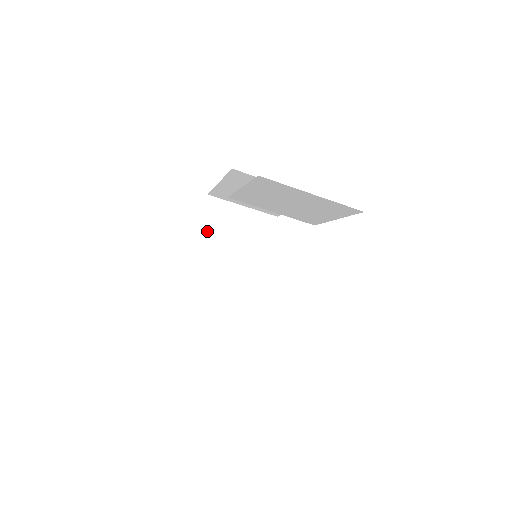
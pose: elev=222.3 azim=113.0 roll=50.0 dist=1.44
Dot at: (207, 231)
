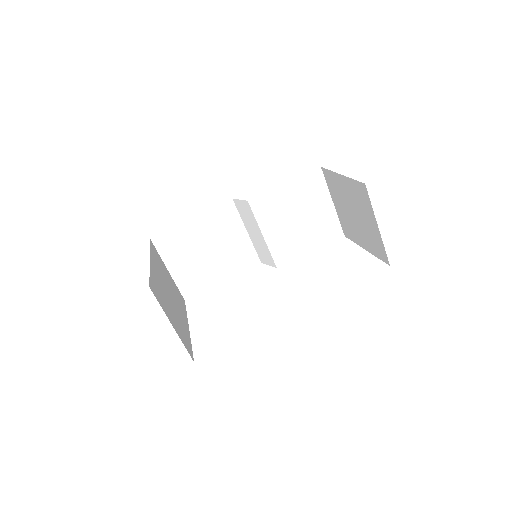
Dot at: (154, 259)
